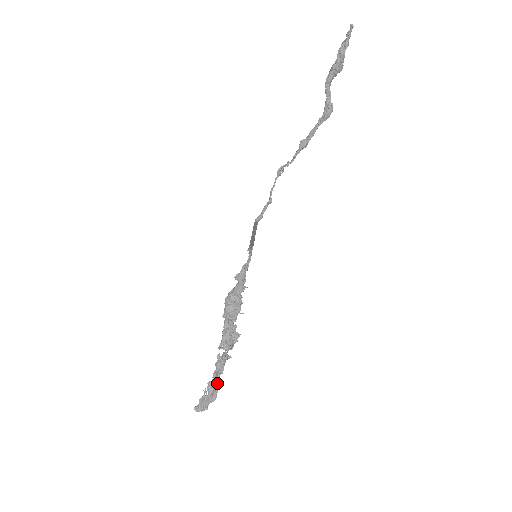
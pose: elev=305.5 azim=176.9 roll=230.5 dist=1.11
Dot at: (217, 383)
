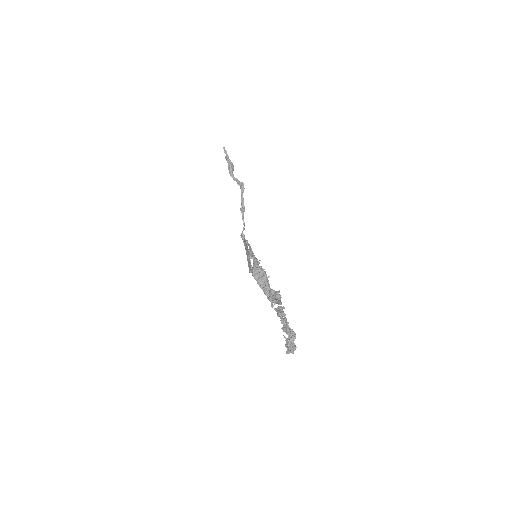
Dot at: (288, 326)
